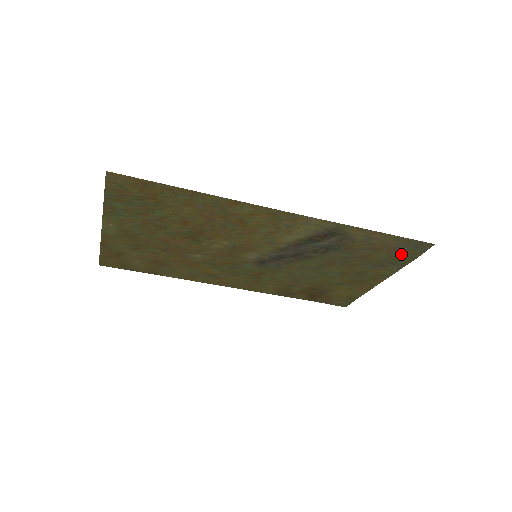
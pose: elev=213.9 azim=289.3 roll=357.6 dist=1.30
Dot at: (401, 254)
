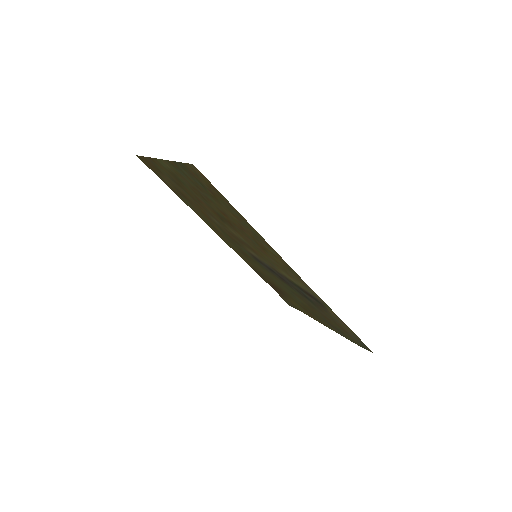
Dot at: (349, 336)
